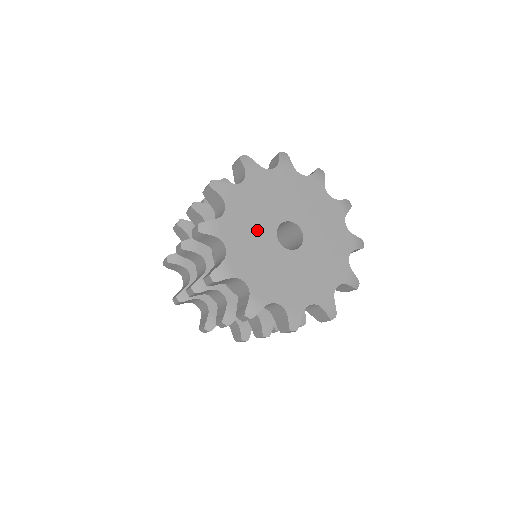
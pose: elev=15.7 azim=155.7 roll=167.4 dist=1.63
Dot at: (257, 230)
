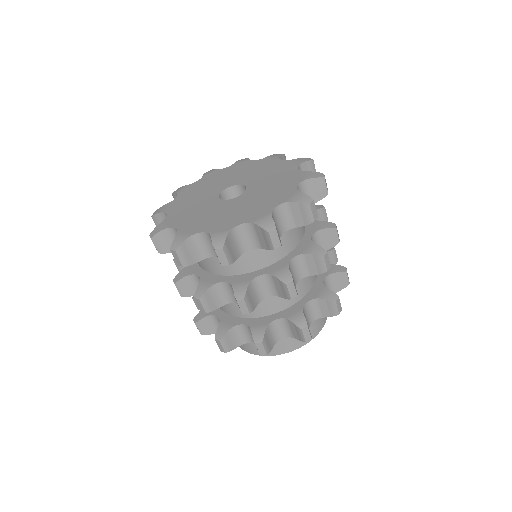
Dot at: (209, 190)
